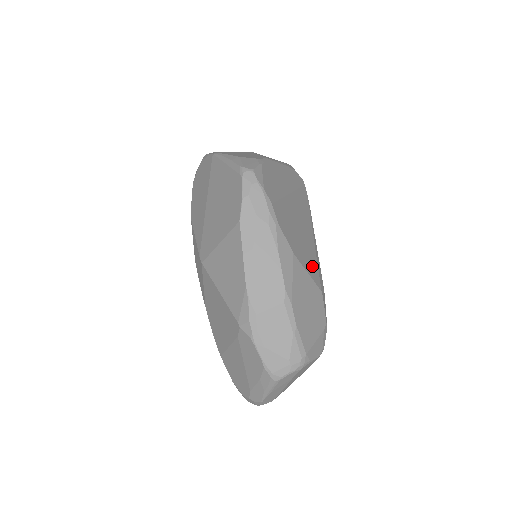
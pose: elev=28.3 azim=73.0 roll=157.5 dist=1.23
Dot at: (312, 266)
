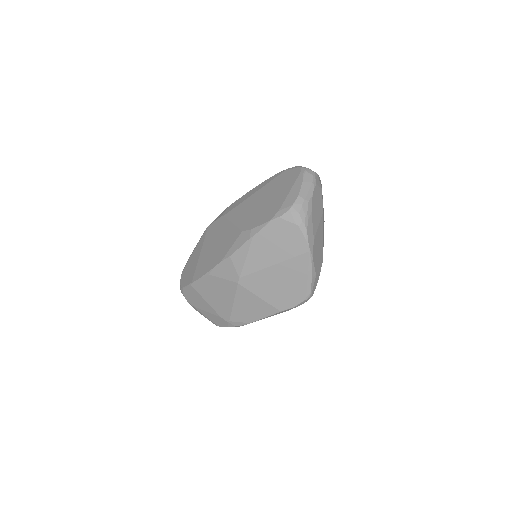
Dot at: occluded
